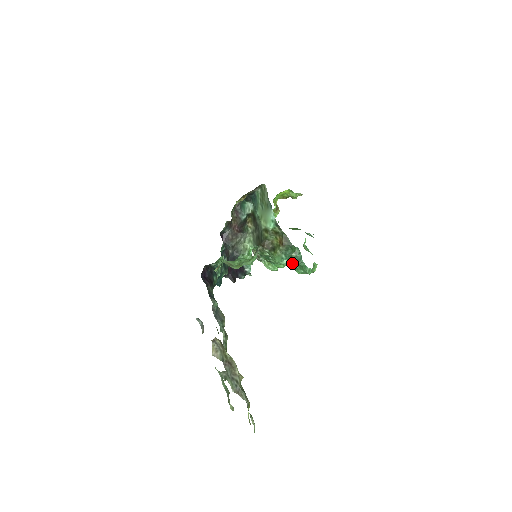
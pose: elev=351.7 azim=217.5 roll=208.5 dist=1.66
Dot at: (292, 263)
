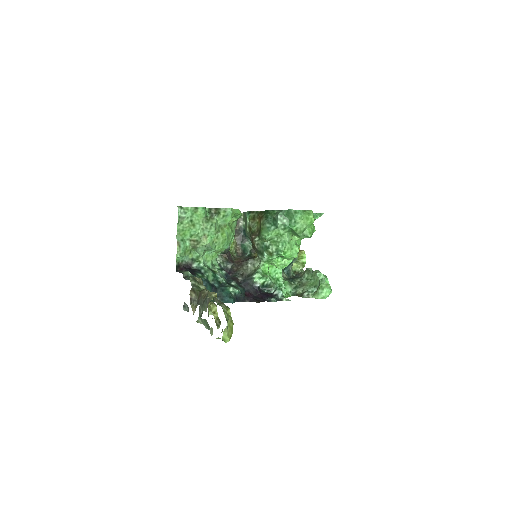
Dot at: (277, 221)
